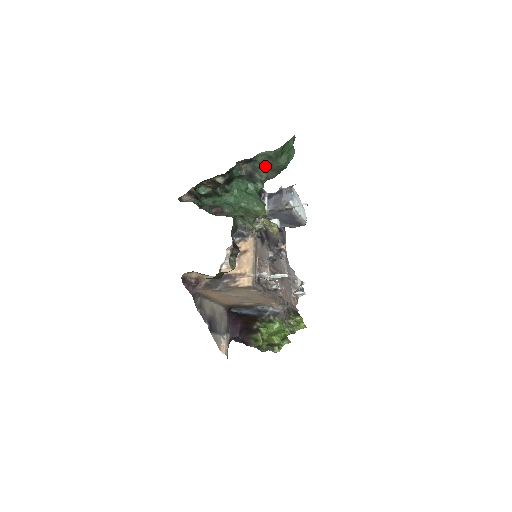
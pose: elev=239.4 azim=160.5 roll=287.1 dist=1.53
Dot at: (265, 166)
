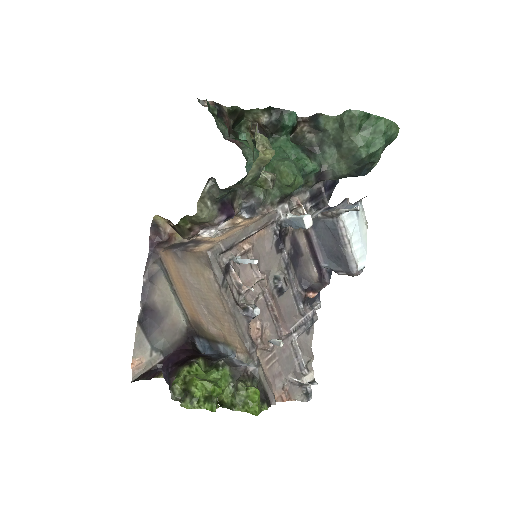
Dot at: (335, 145)
